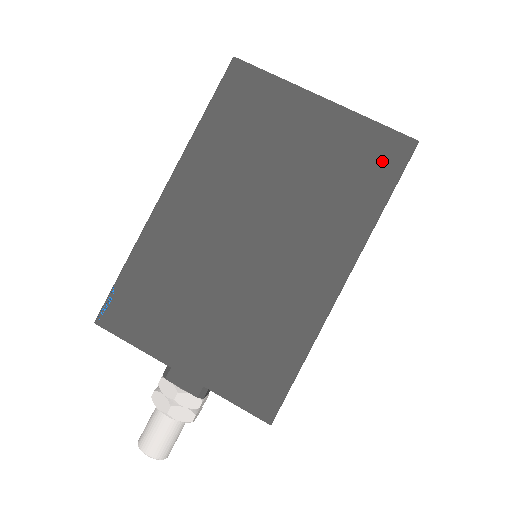
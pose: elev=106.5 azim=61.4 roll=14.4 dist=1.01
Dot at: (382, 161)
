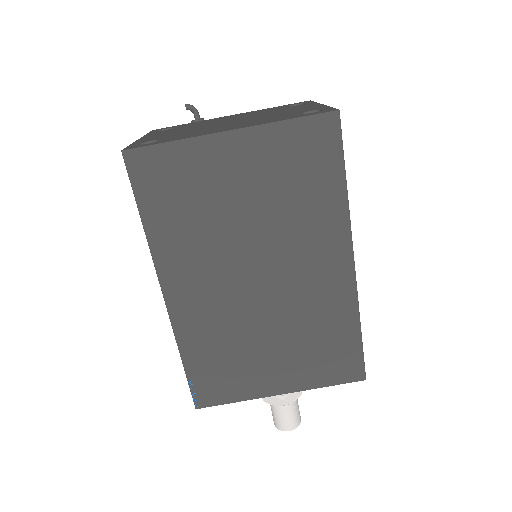
Dot at: (319, 150)
